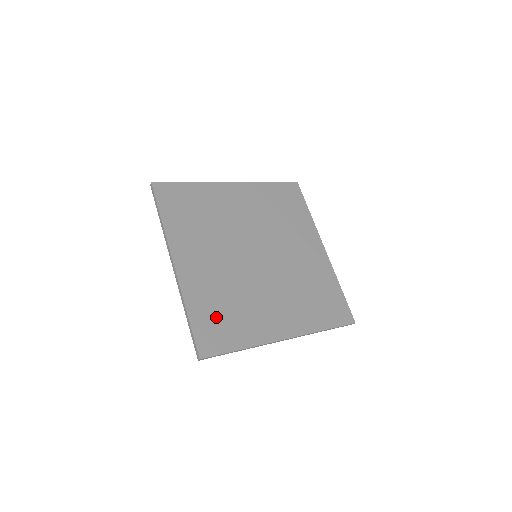
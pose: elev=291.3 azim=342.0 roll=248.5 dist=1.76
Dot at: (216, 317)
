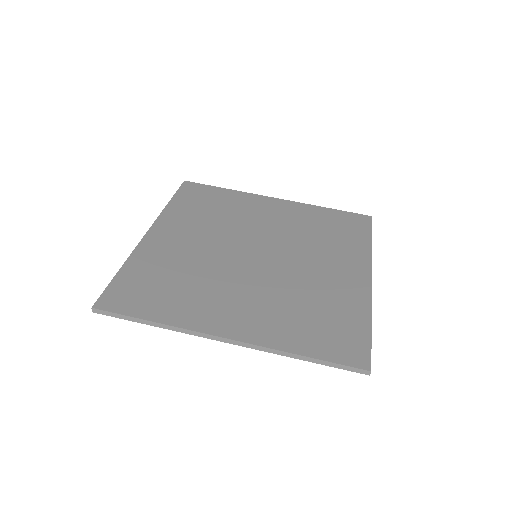
Dot at: (320, 328)
